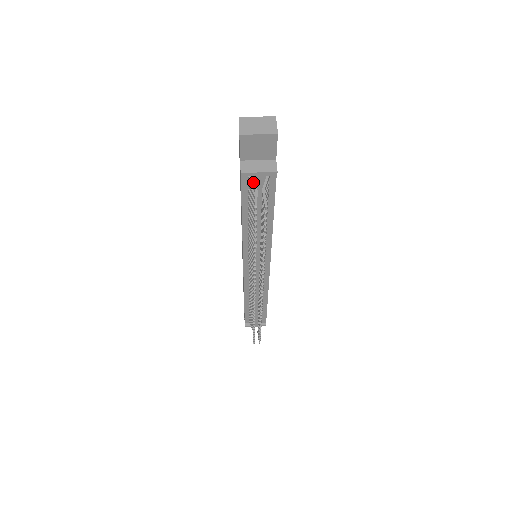
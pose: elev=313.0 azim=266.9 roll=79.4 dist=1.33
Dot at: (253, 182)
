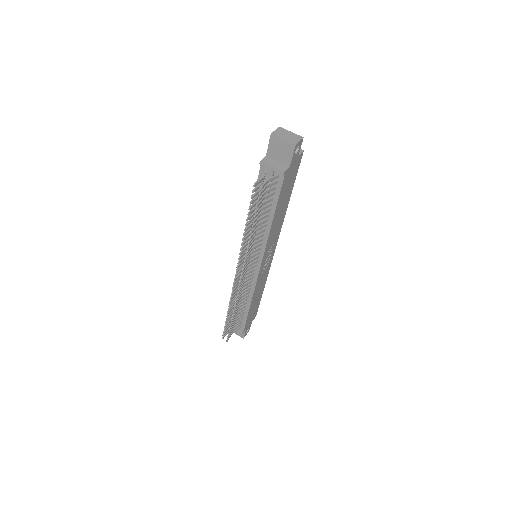
Dot at: (265, 172)
